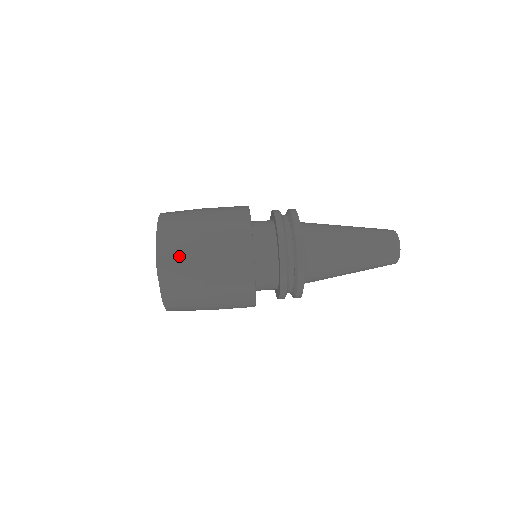
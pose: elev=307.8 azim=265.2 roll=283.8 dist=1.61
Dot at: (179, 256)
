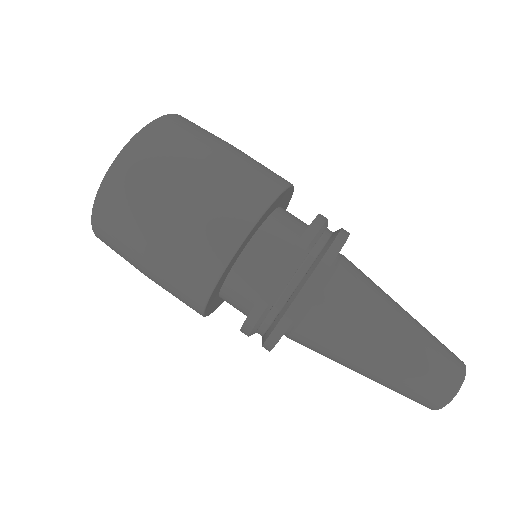
Dot at: (167, 148)
